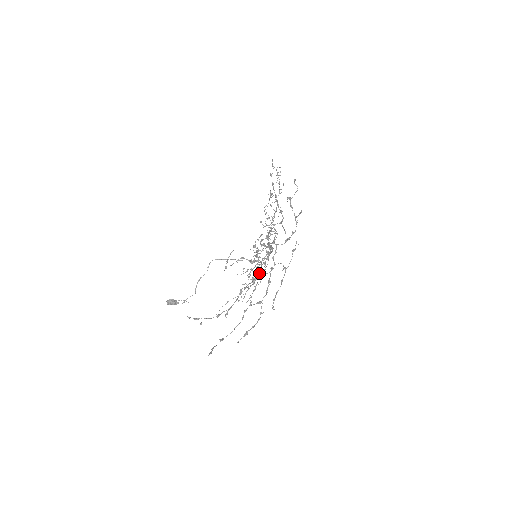
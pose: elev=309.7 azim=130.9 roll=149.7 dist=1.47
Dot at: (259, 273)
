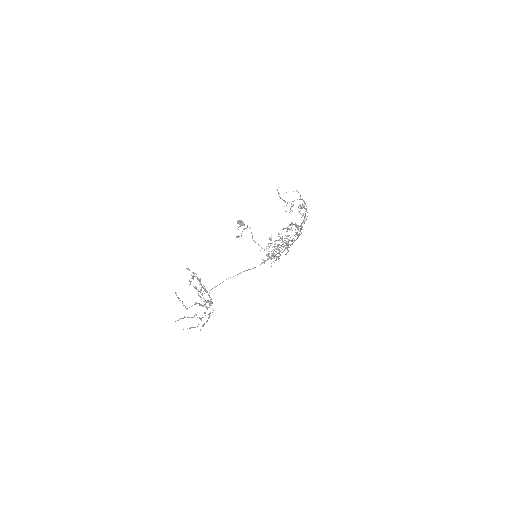
Dot at: occluded
